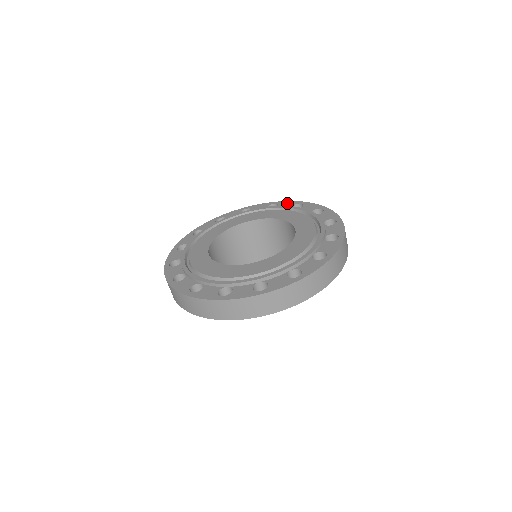
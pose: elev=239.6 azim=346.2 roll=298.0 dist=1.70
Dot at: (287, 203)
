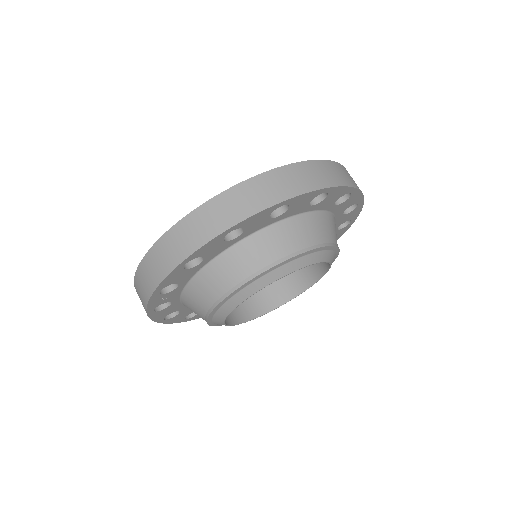
Dot at: occluded
